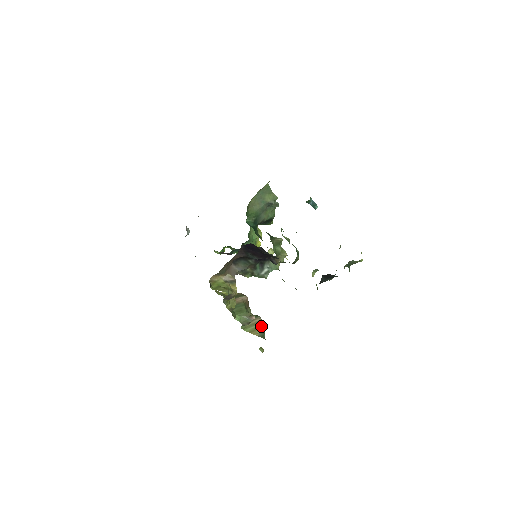
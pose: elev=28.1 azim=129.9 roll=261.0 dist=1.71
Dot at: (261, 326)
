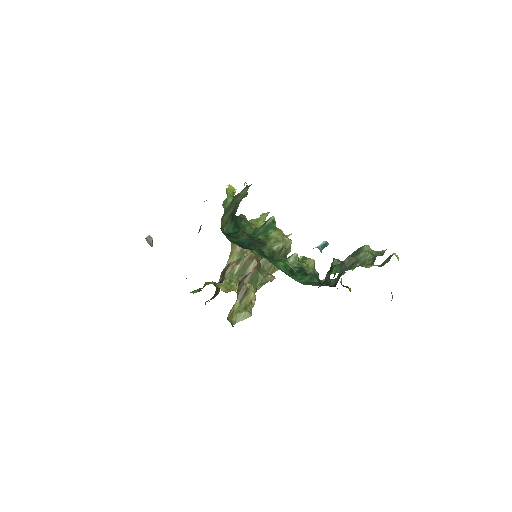
Dot at: occluded
